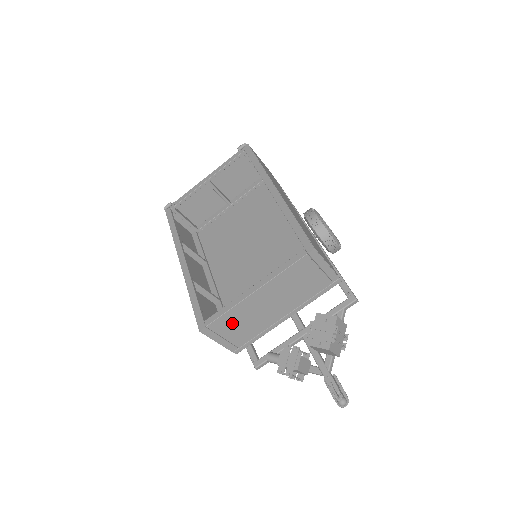
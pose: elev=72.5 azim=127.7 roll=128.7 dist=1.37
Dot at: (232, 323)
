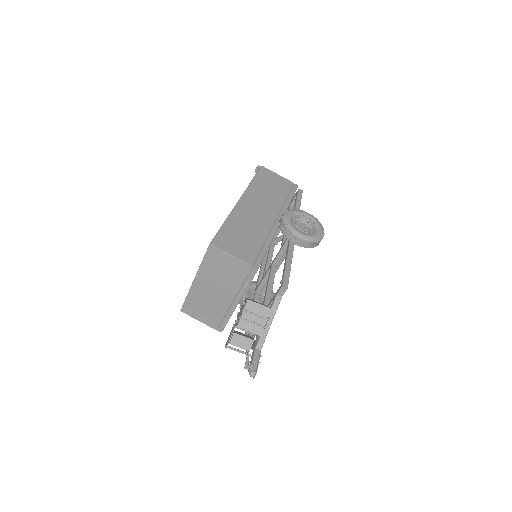
Dot at: (197, 305)
